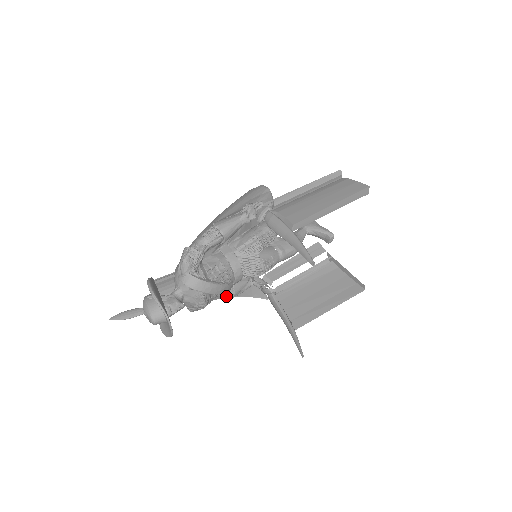
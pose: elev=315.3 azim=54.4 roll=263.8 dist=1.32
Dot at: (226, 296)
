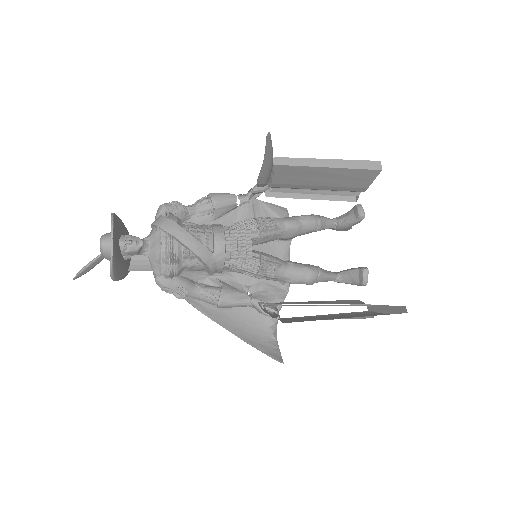
Dot at: (211, 297)
